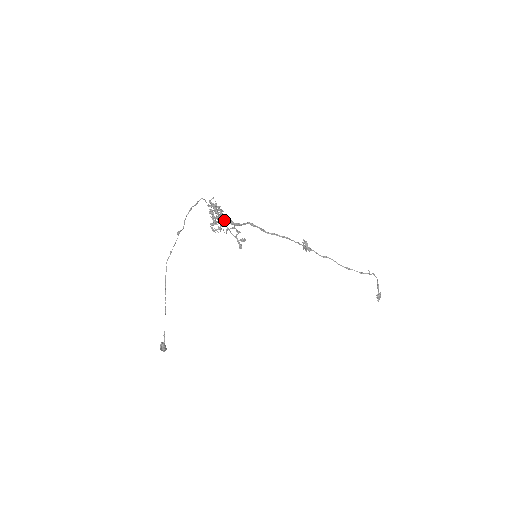
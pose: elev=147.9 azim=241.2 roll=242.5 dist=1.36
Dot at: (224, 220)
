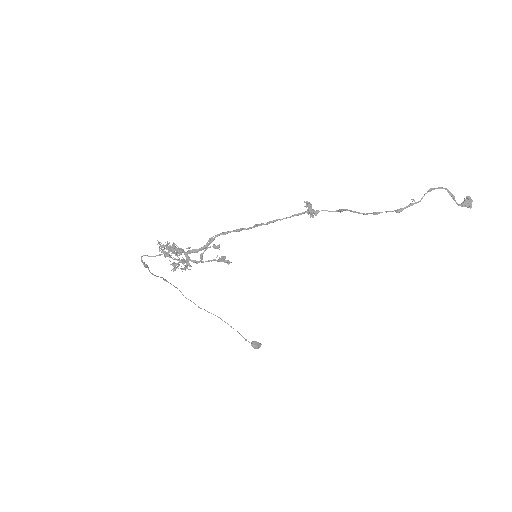
Dot at: occluded
